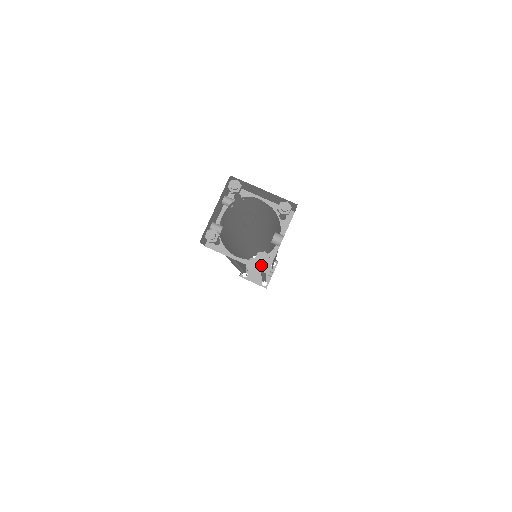
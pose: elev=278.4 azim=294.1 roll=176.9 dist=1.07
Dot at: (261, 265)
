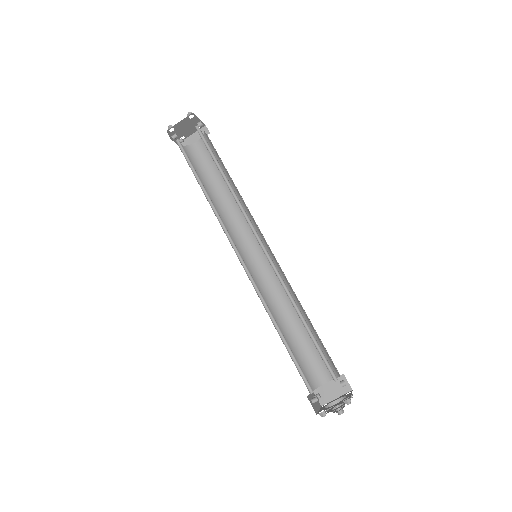
Dot at: occluded
